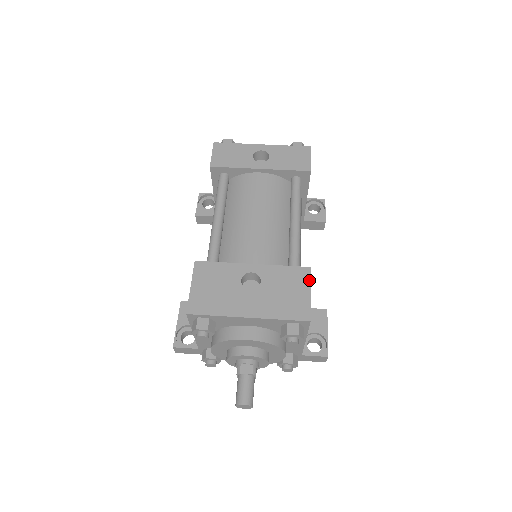
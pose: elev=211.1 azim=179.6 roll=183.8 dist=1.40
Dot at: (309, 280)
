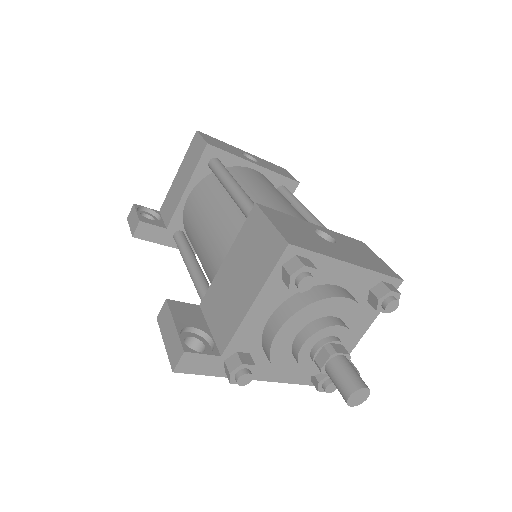
Dot at: (371, 250)
